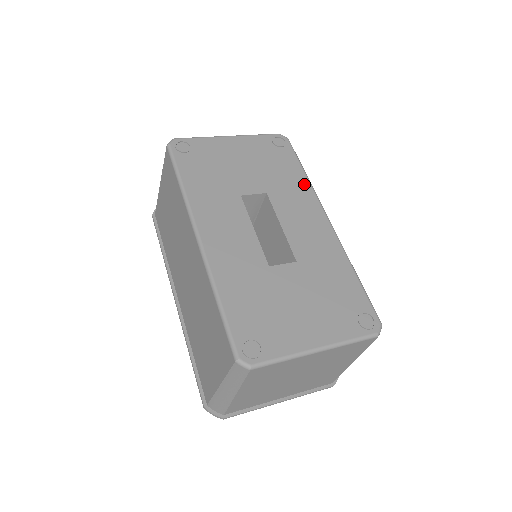
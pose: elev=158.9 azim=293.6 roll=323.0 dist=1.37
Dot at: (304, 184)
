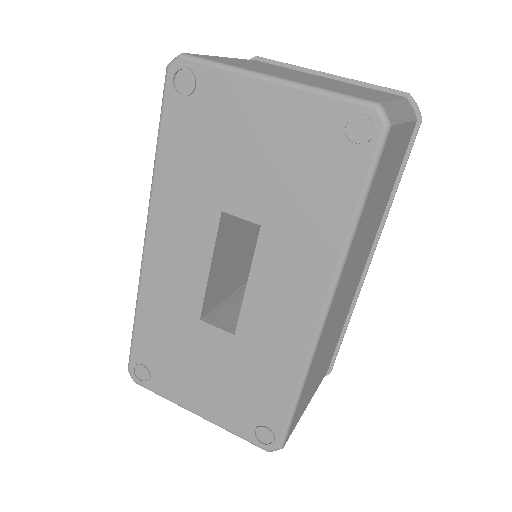
Dot at: (333, 240)
